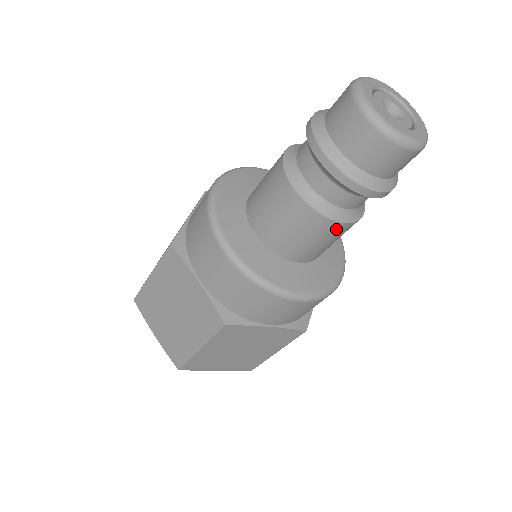
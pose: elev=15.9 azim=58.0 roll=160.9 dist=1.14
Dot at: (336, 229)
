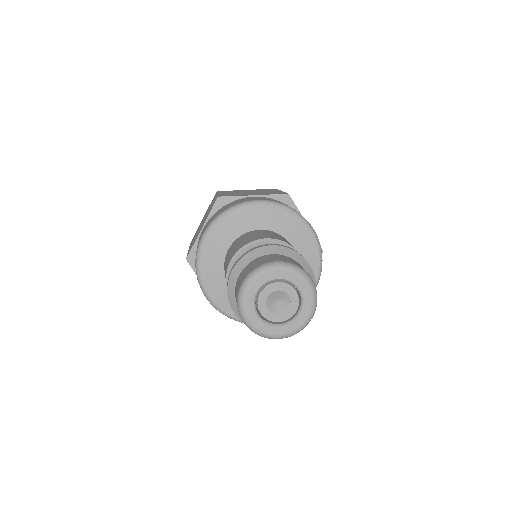
Dot at: occluded
